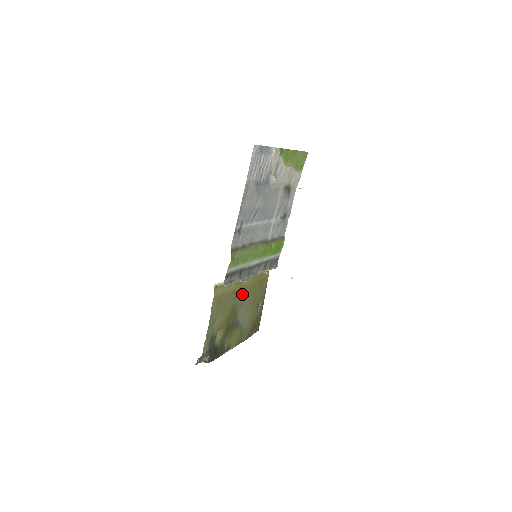
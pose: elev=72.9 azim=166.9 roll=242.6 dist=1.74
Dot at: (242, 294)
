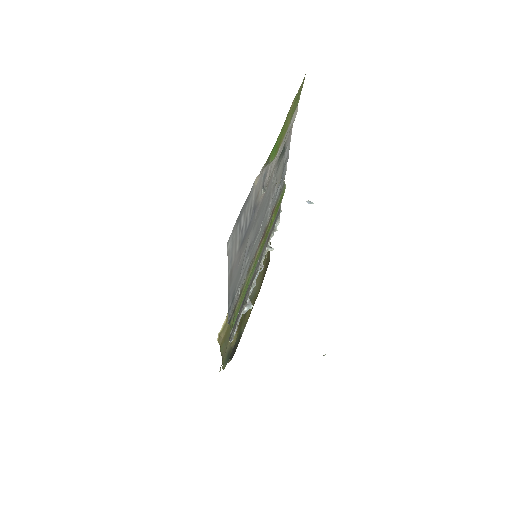
Dot at: occluded
